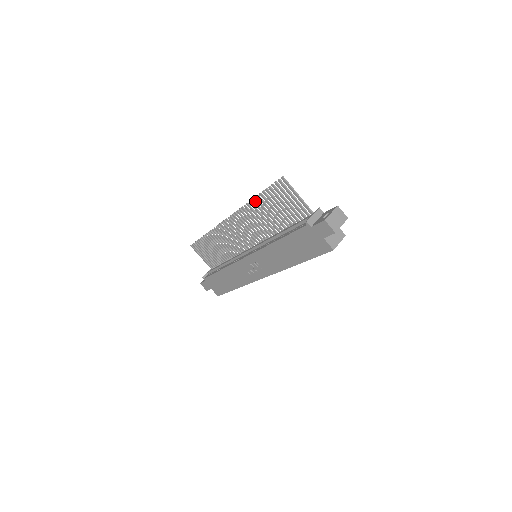
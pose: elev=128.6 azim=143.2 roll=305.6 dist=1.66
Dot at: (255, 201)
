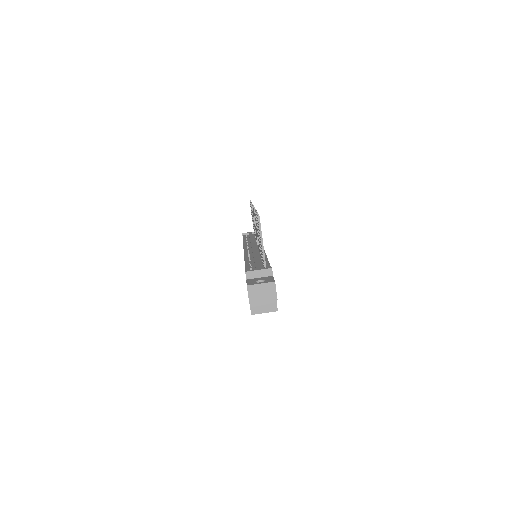
Dot at: occluded
